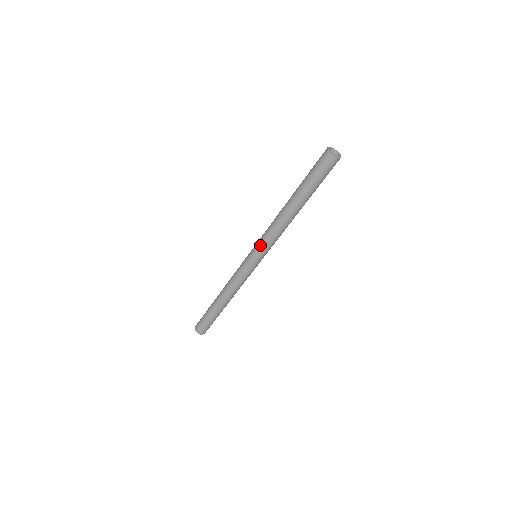
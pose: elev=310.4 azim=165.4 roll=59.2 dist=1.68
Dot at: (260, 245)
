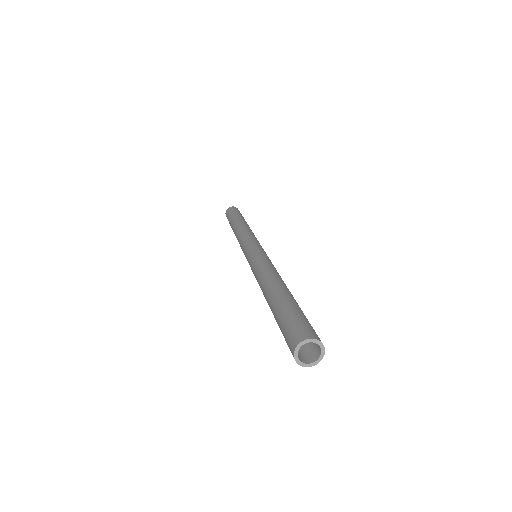
Dot at: (250, 266)
